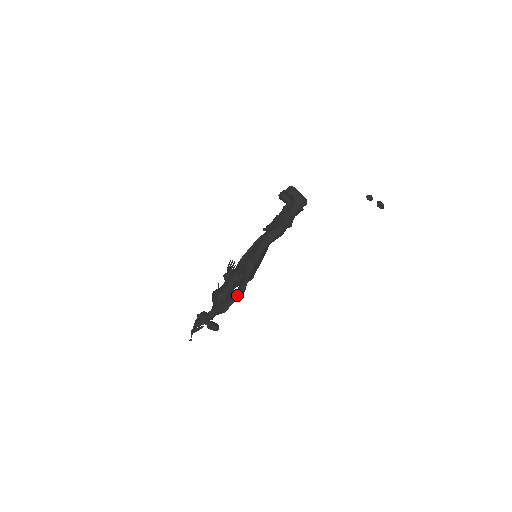
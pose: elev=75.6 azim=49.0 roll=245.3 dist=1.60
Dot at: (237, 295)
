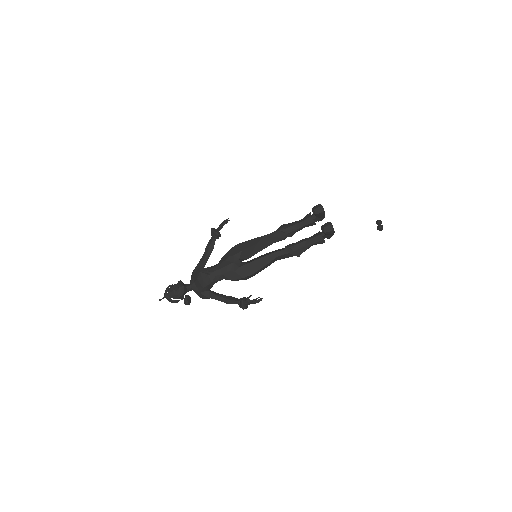
Dot at: occluded
